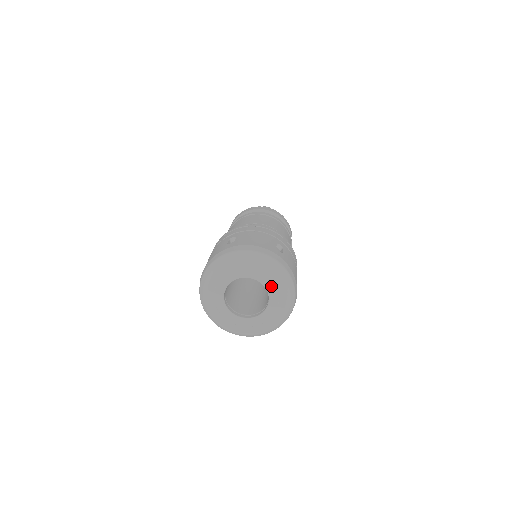
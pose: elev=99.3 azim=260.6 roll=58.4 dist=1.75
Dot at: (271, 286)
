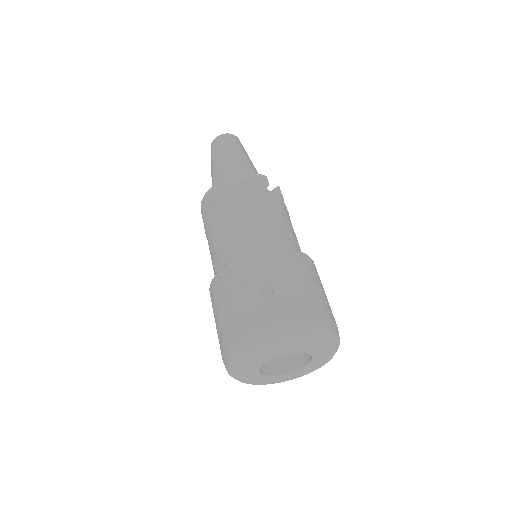
Dot at: (296, 350)
